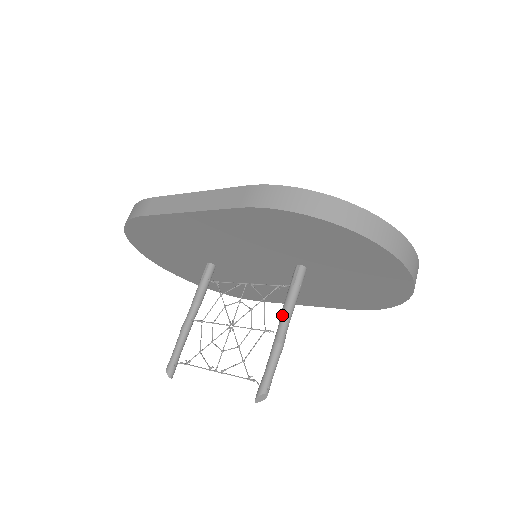
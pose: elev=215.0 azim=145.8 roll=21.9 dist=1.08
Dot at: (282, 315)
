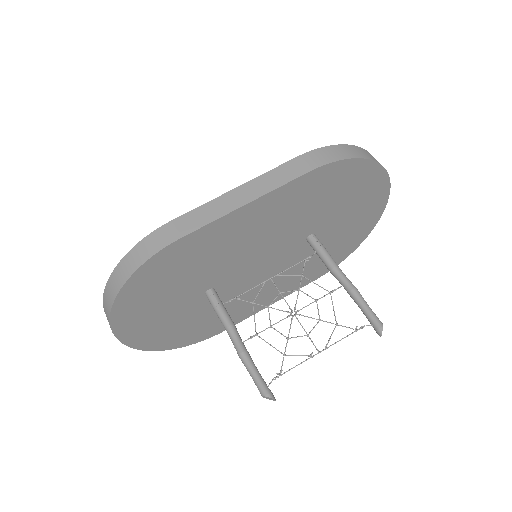
Dot at: (337, 270)
